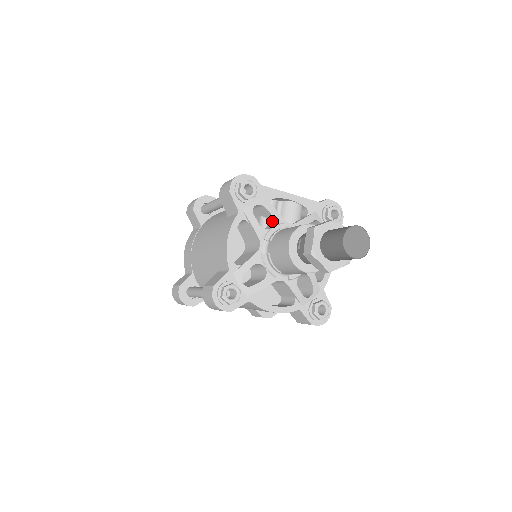
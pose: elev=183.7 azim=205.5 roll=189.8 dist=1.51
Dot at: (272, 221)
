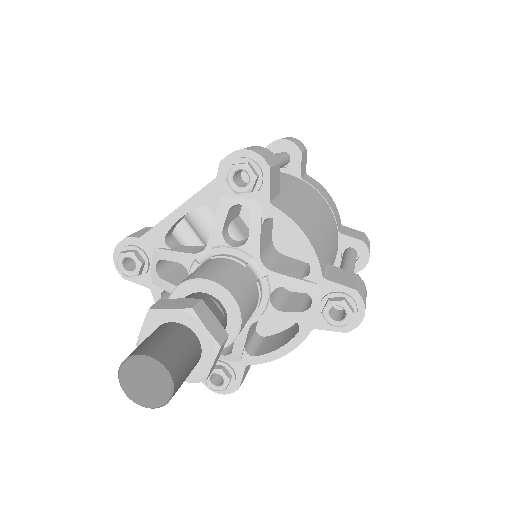
Dot at: (186, 264)
